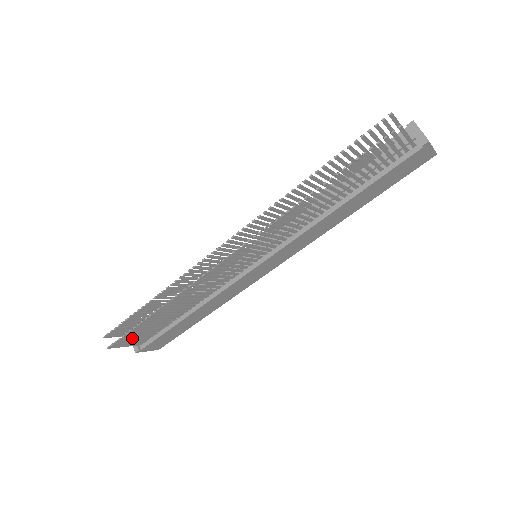
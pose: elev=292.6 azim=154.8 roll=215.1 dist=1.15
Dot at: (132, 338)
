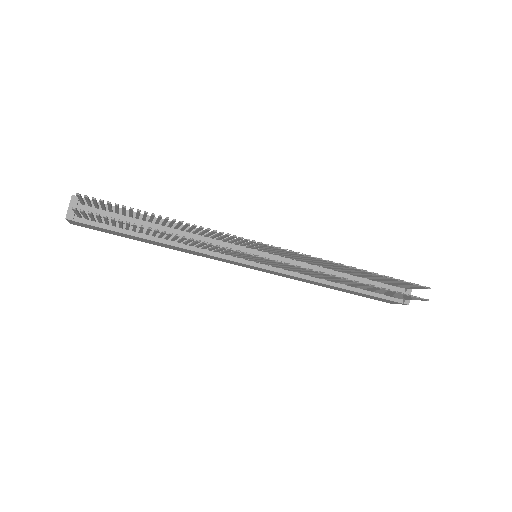
Dot at: (99, 218)
